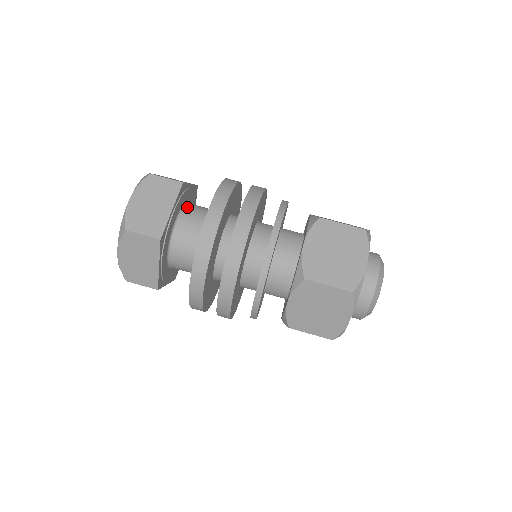
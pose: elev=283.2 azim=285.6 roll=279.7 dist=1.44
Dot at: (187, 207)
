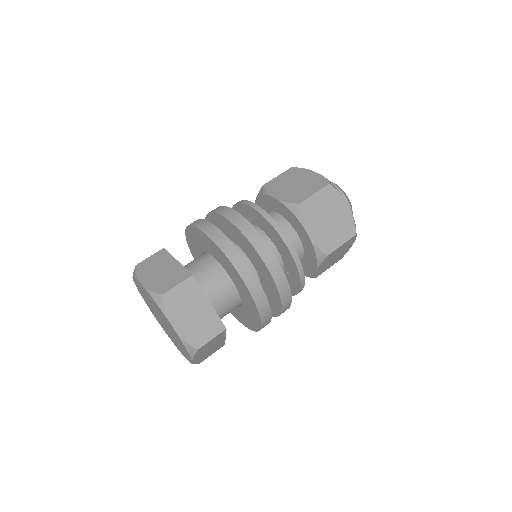
Dot at: occluded
